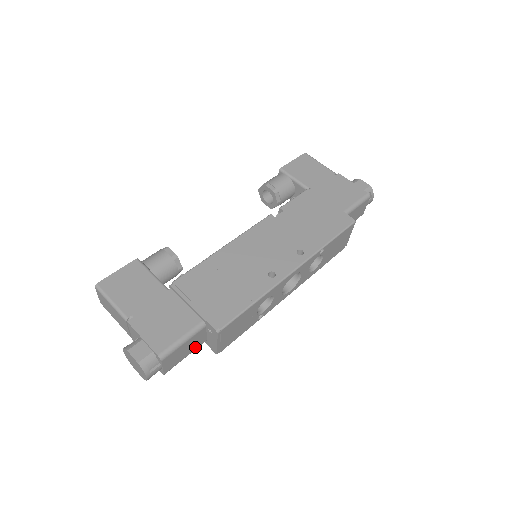
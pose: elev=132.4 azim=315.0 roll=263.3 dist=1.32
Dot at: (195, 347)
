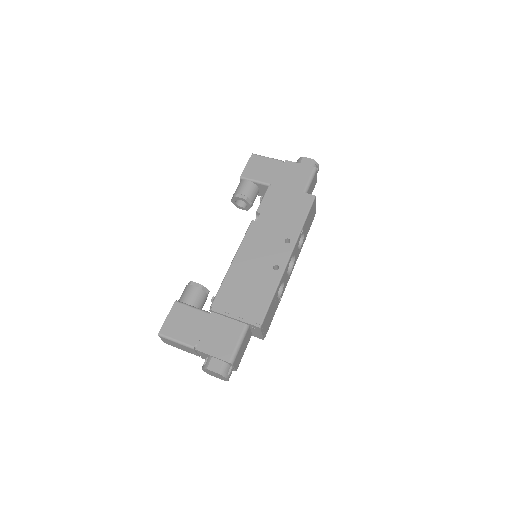
Dot at: (247, 343)
